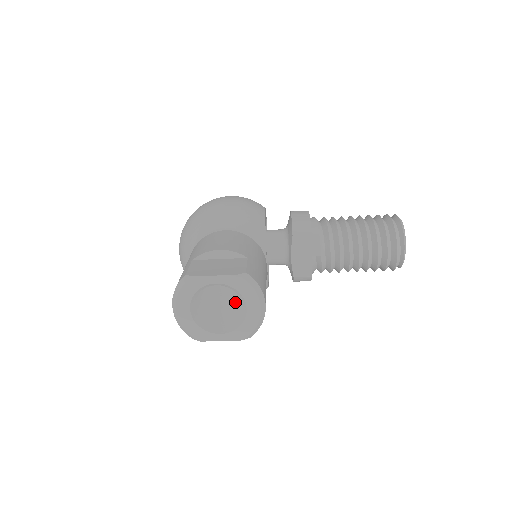
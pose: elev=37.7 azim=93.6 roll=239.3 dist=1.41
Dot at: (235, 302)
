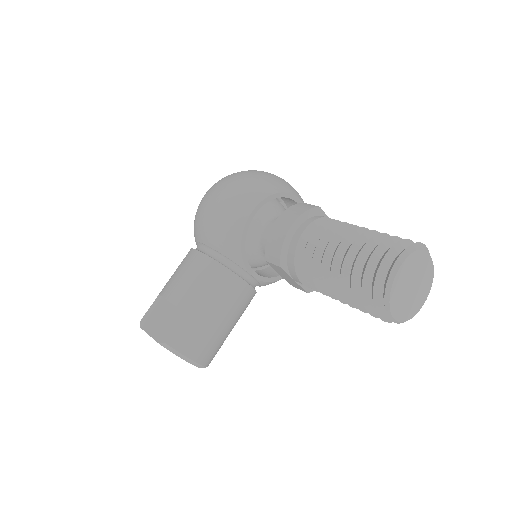
Dot at: occluded
